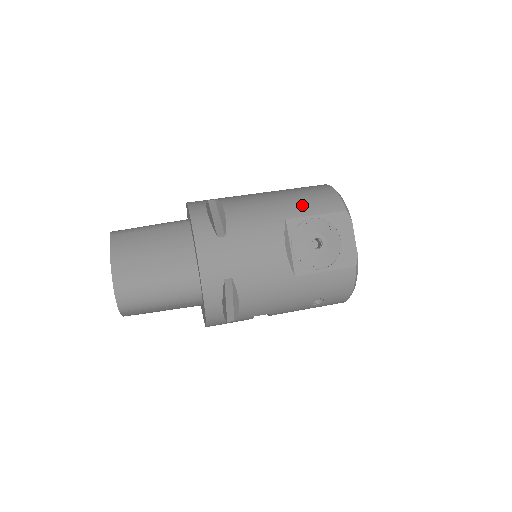
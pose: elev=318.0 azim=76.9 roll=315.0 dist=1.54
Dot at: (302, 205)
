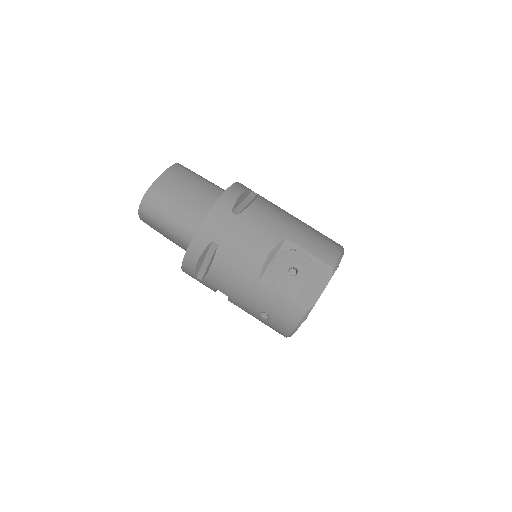
Dot at: (307, 240)
